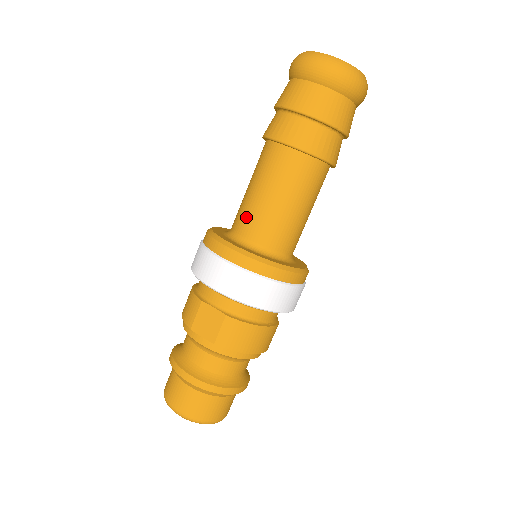
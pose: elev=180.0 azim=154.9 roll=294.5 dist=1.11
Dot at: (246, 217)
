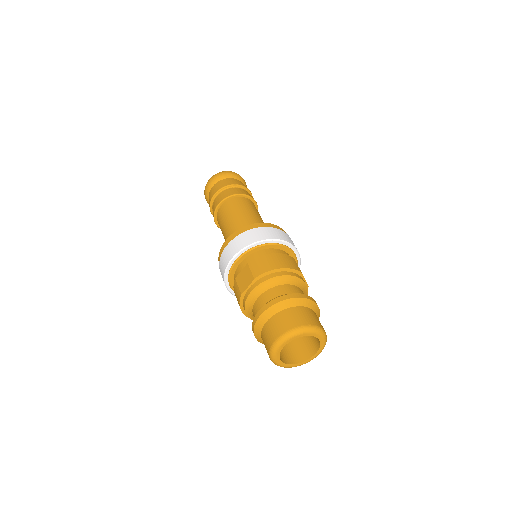
Dot at: occluded
